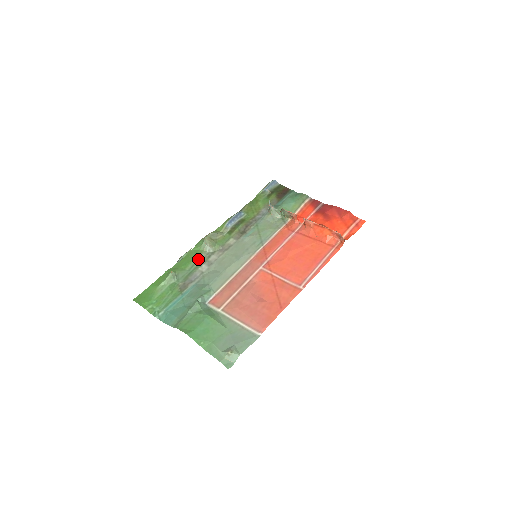
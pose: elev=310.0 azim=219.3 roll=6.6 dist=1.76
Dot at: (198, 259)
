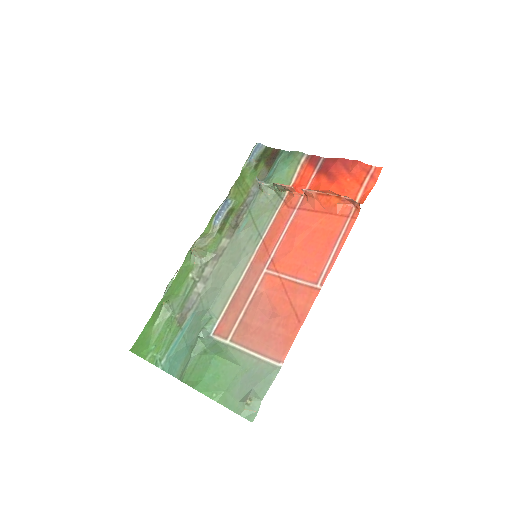
Dot at: (190, 278)
